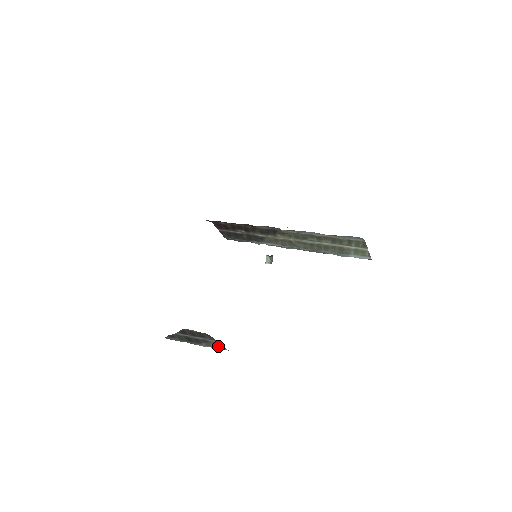
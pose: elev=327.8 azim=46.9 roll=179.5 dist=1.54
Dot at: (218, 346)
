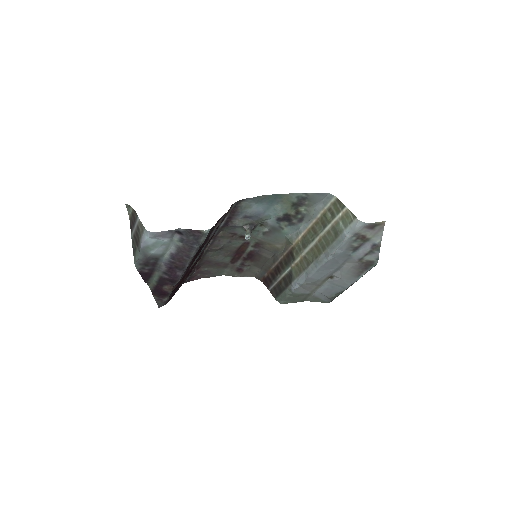
Dot at: (143, 230)
